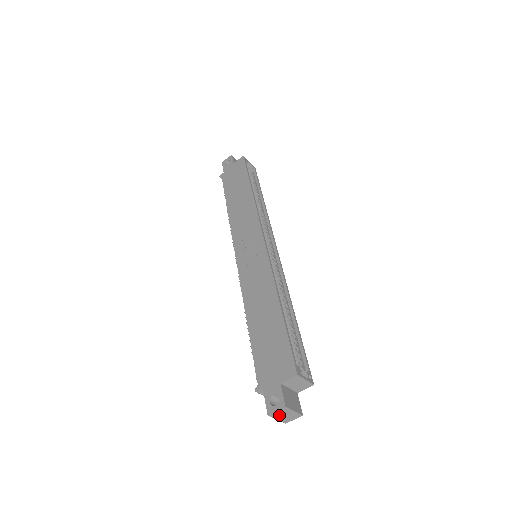
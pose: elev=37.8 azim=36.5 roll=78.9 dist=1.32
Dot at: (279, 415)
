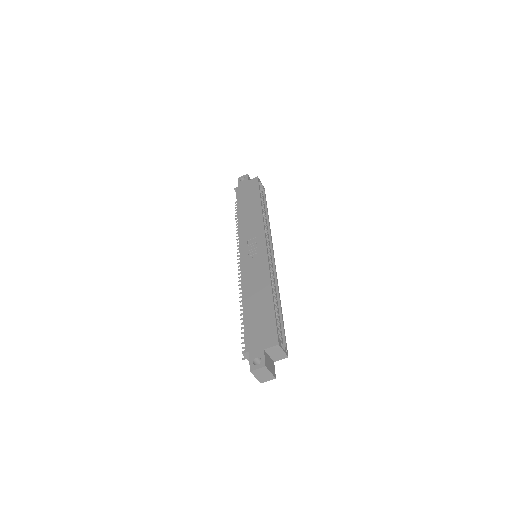
Dot at: (258, 373)
